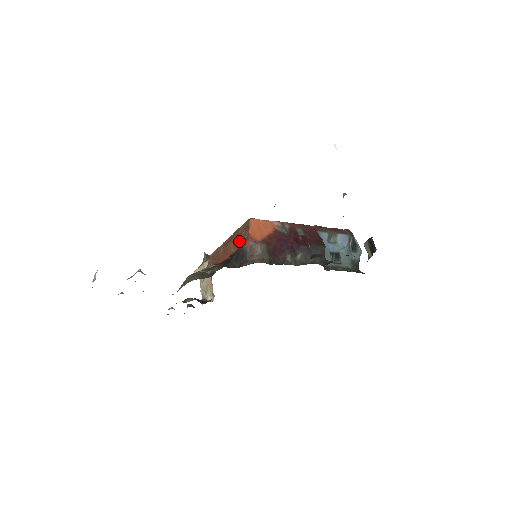
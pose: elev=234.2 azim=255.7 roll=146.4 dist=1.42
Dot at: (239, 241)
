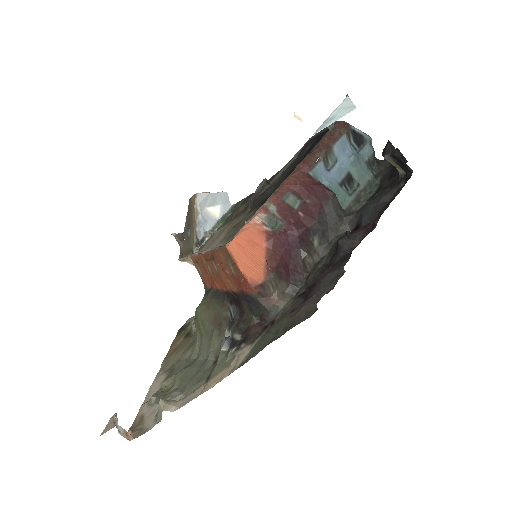
Dot at: (234, 279)
